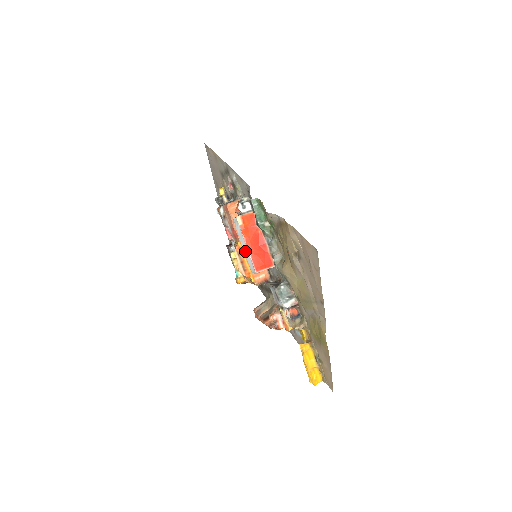
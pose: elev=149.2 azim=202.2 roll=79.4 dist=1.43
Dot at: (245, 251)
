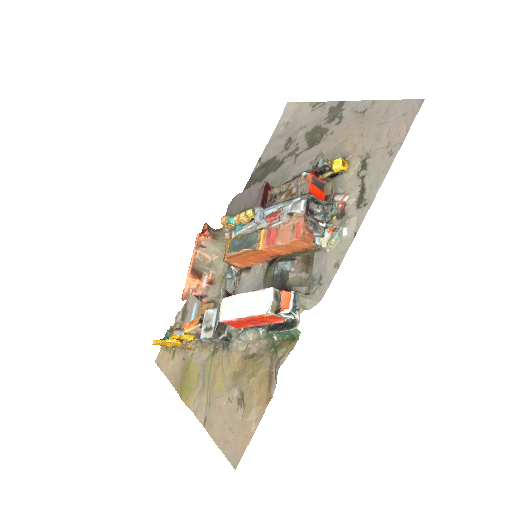
Dot at: (240, 303)
